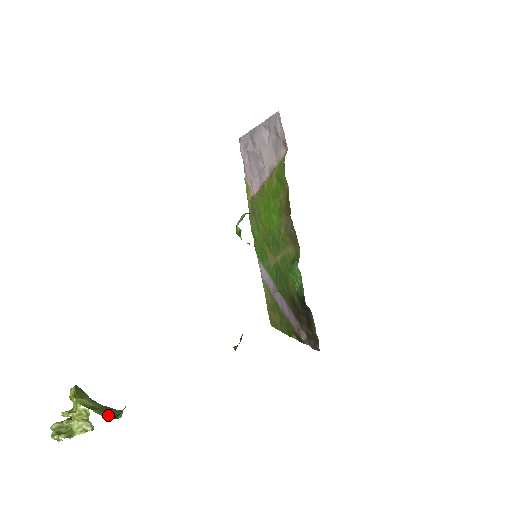
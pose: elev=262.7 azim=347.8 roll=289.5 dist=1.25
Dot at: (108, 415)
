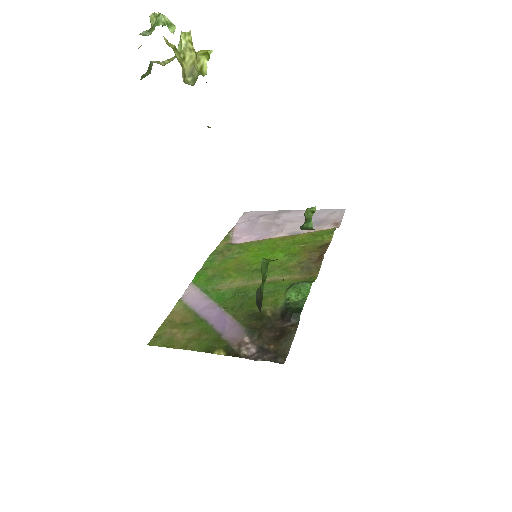
Dot at: occluded
